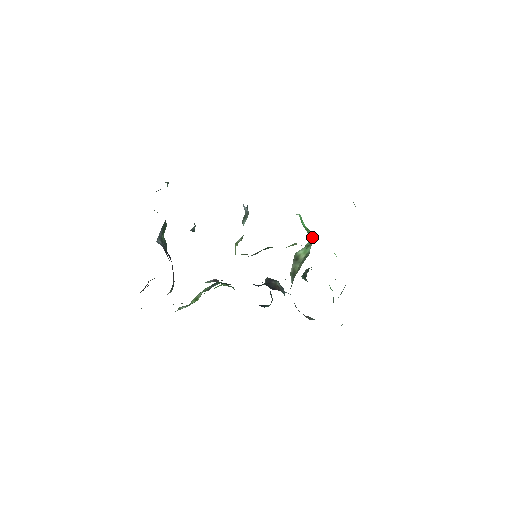
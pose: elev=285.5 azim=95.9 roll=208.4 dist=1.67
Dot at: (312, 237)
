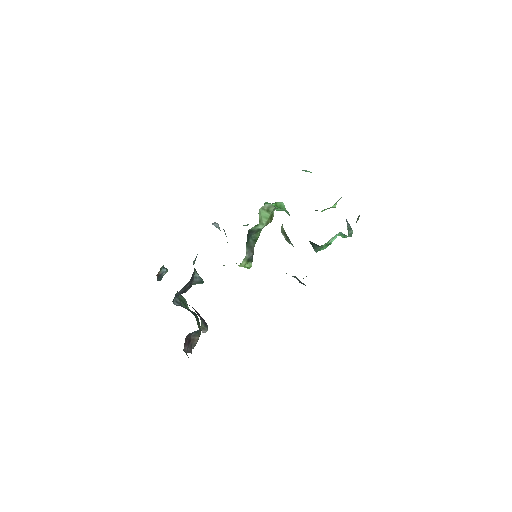
Dot at: occluded
